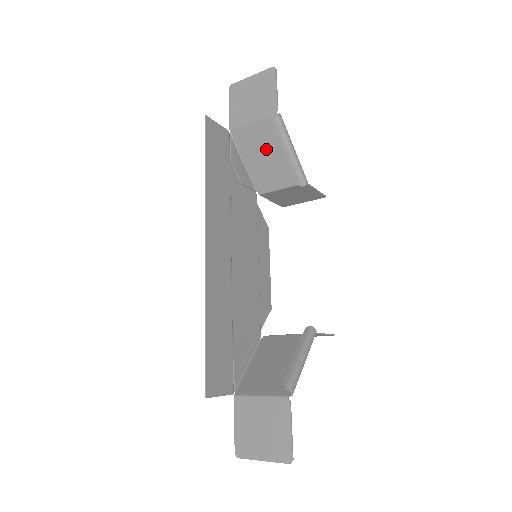
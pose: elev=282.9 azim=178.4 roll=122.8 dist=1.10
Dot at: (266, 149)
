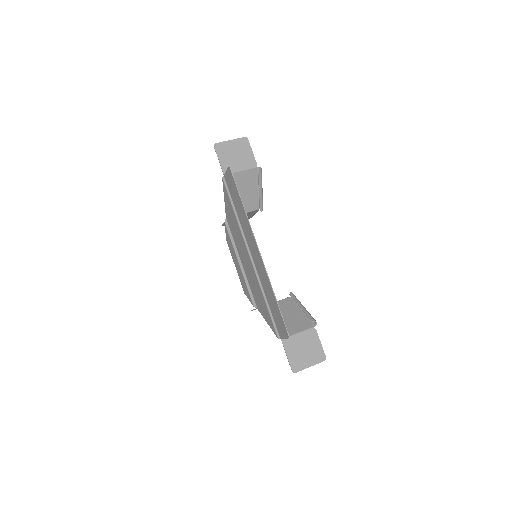
Dot at: (243, 188)
